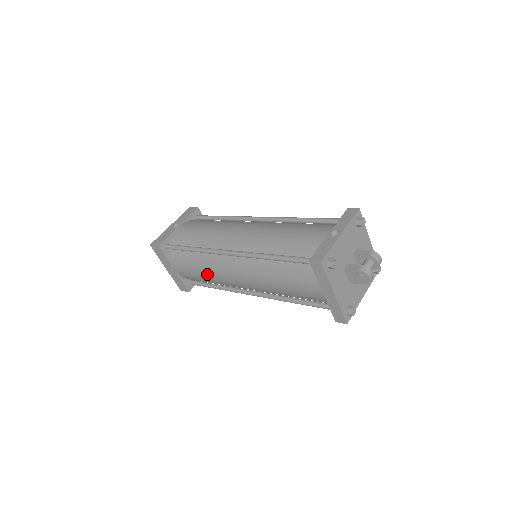
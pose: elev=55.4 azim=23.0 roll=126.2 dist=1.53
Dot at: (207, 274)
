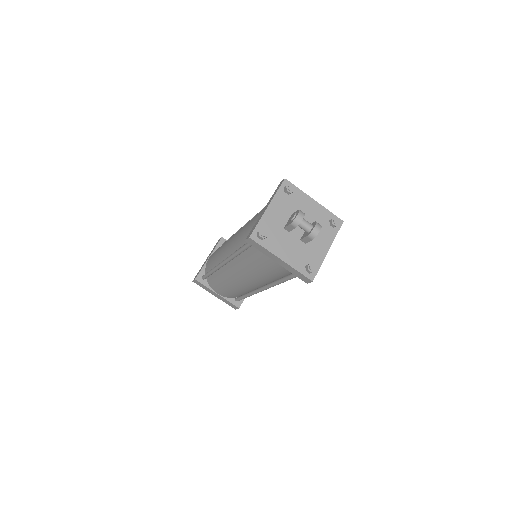
Dot at: occluded
